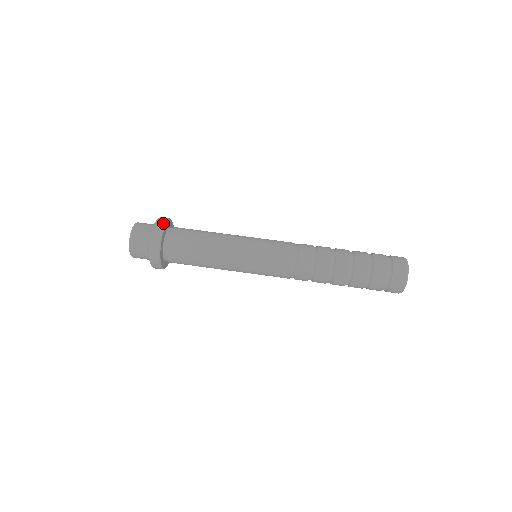
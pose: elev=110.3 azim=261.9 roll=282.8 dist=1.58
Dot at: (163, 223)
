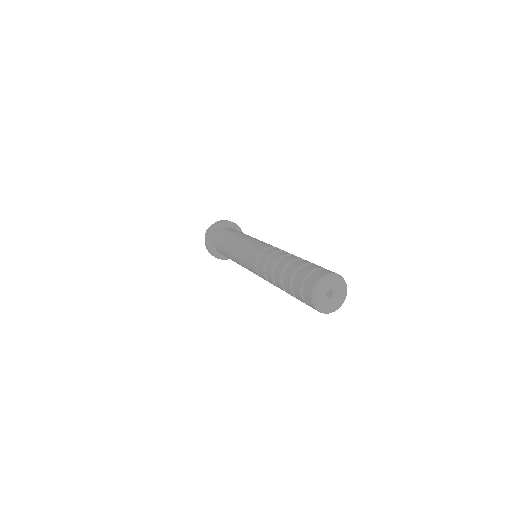
Dot at: occluded
